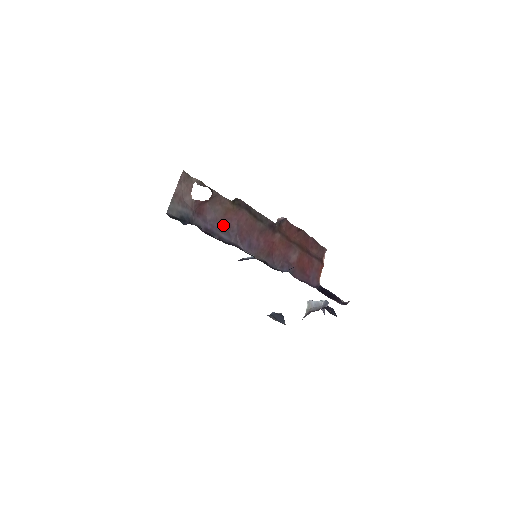
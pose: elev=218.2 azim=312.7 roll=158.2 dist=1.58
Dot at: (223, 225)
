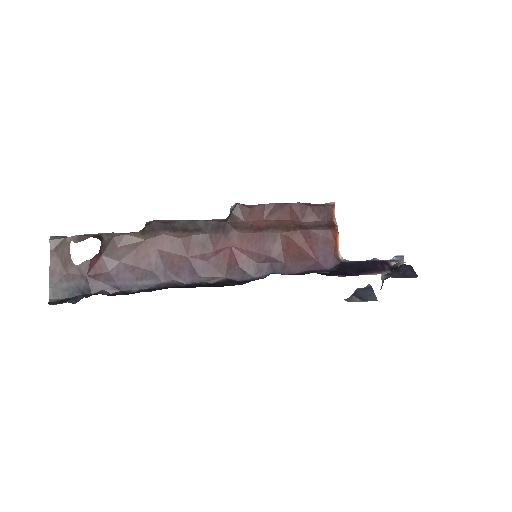
Dot at: (139, 269)
